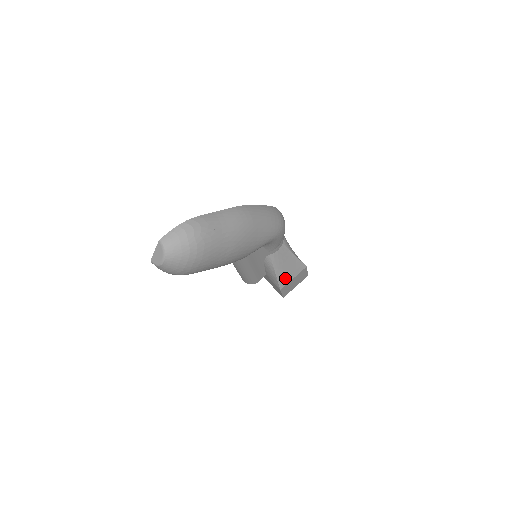
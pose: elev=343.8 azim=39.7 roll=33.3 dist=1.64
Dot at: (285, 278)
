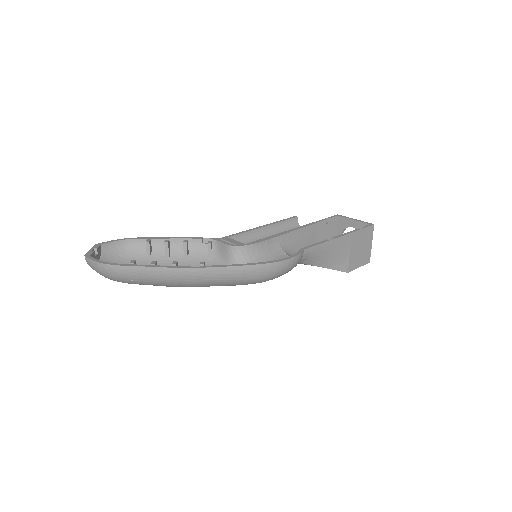
Dot at: occluded
